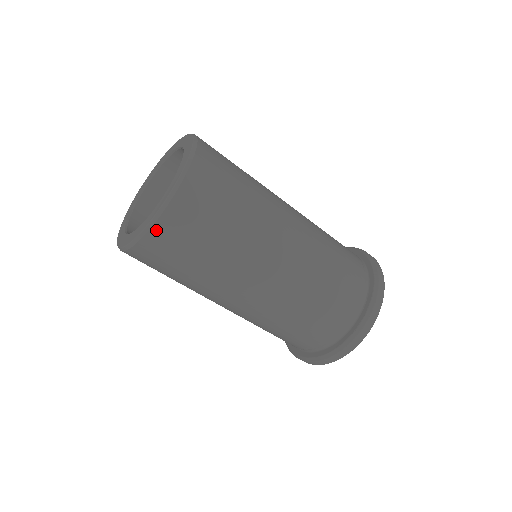
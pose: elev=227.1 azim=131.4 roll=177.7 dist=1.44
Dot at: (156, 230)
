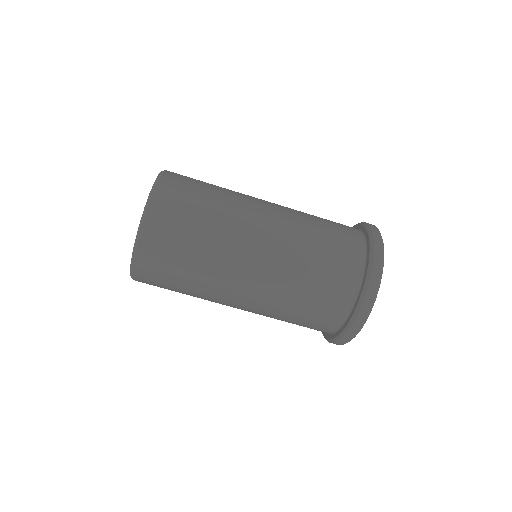
Dot at: (138, 264)
